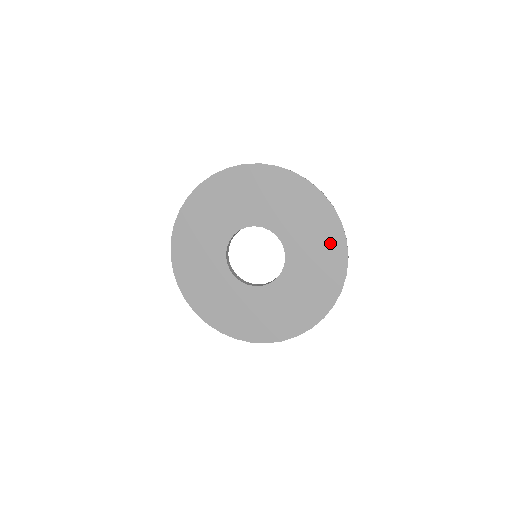
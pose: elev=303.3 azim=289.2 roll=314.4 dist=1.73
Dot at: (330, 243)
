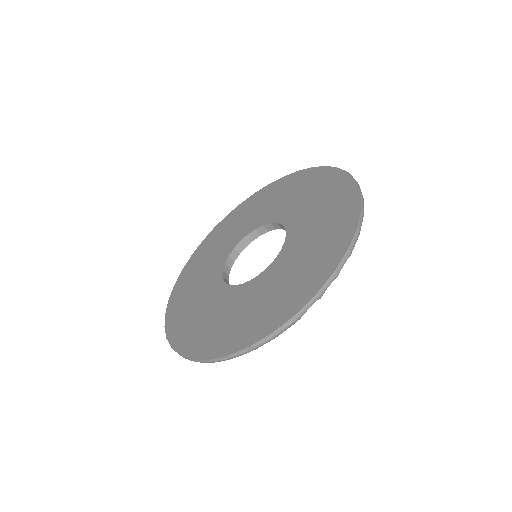
Dot at: (328, 250)
